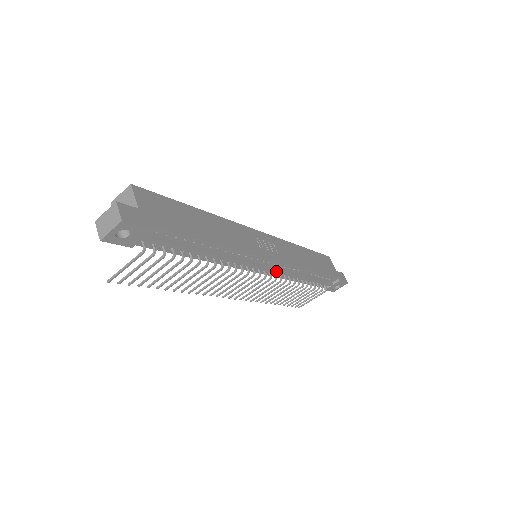
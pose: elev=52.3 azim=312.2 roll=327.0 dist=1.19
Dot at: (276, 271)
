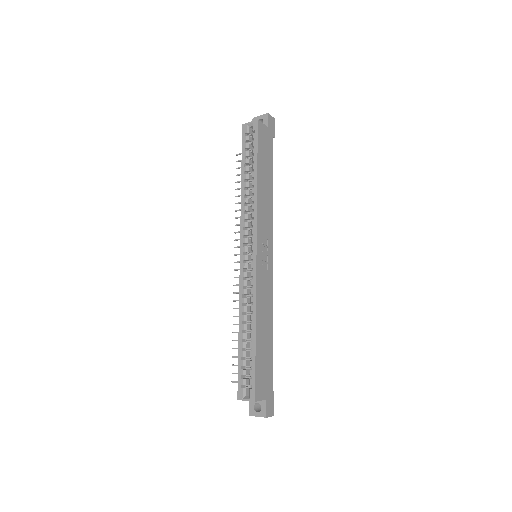
Dot at: occluded
